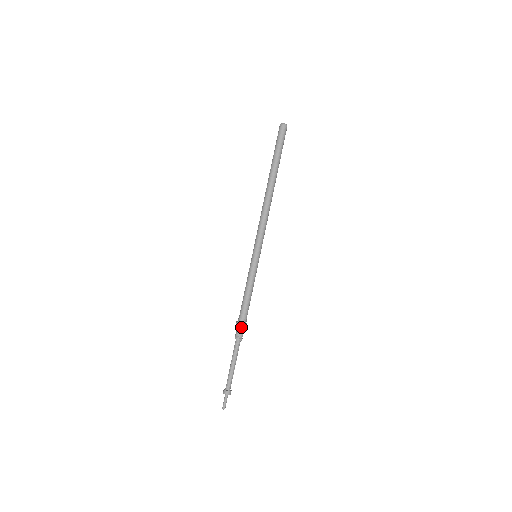
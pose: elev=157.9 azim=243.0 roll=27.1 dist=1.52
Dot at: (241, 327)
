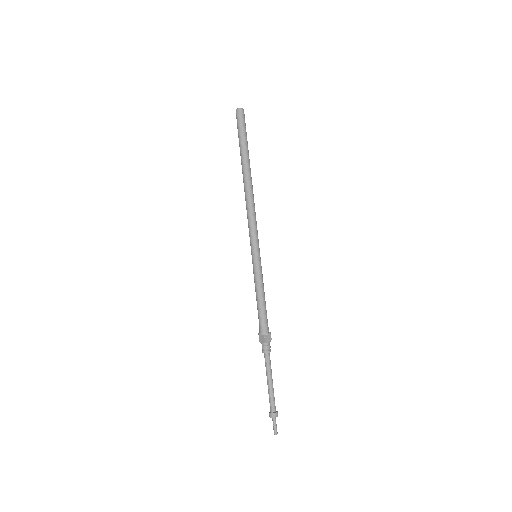
Dot at: (263, 338)
